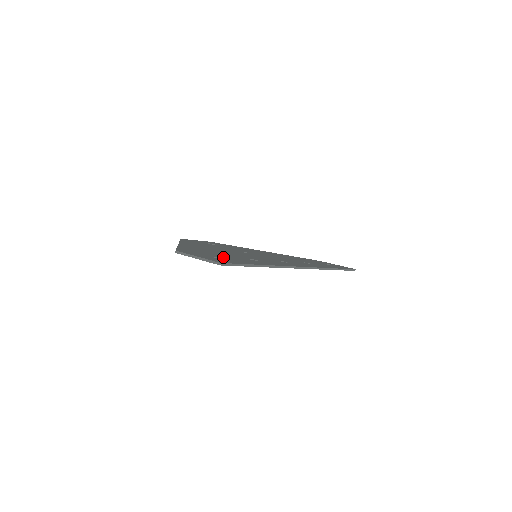
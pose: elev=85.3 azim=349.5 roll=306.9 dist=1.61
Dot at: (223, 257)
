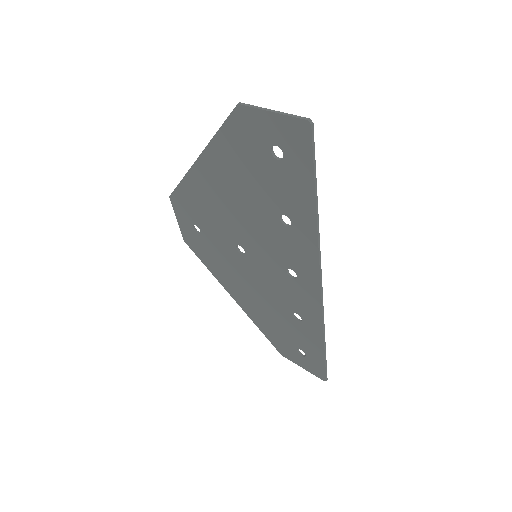
Dot at: (277, 165)
